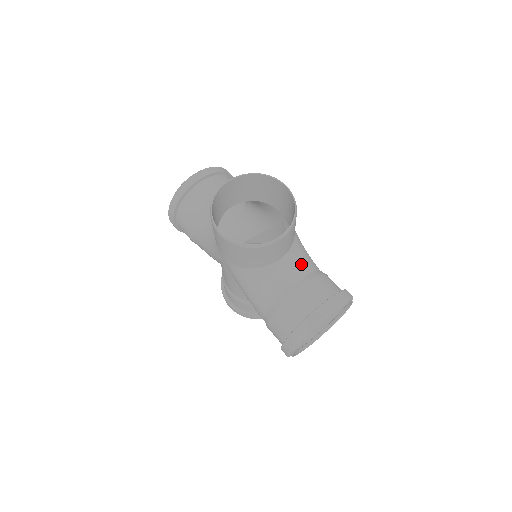
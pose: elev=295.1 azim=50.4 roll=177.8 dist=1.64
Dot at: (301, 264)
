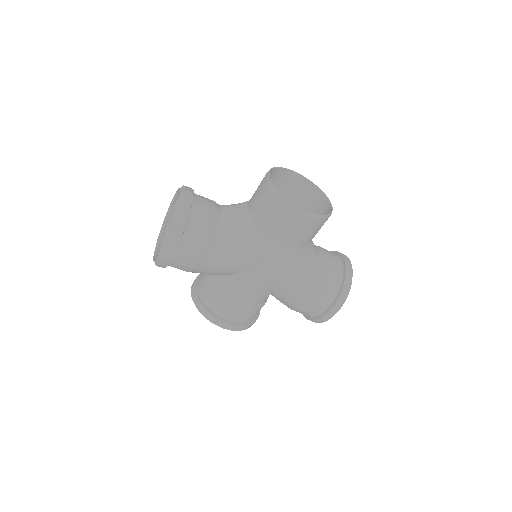
Dot at: occluded
